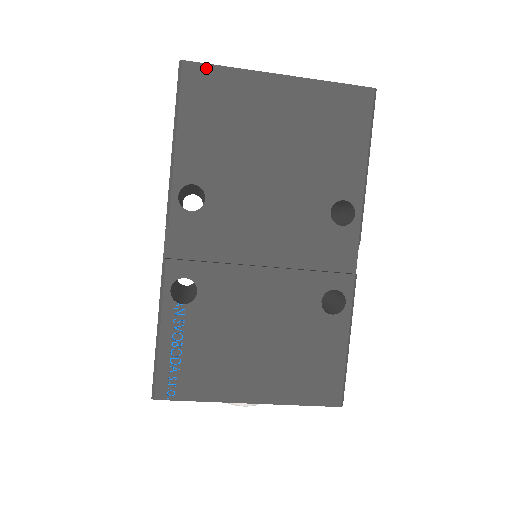
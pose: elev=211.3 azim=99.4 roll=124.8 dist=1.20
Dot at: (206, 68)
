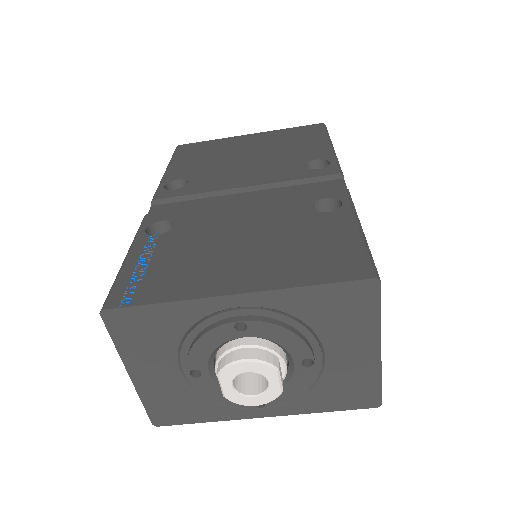
Dot at: (194, 144)
